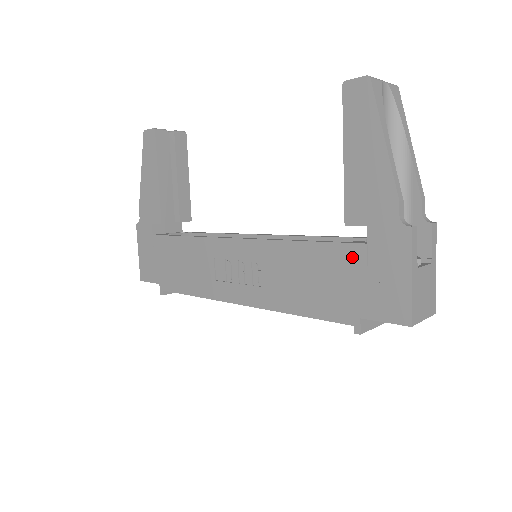
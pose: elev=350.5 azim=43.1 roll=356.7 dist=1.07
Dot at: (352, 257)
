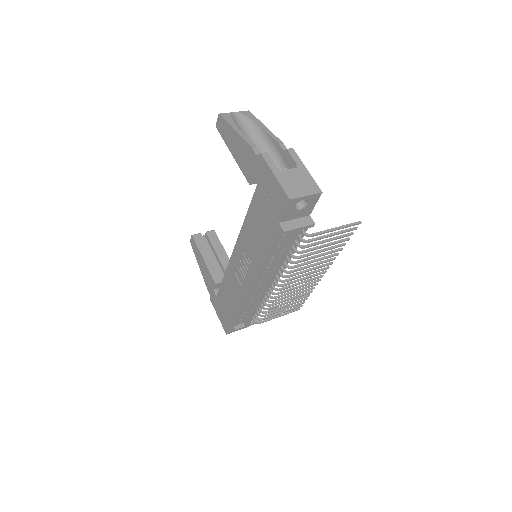
Dot at: (259, 196)
